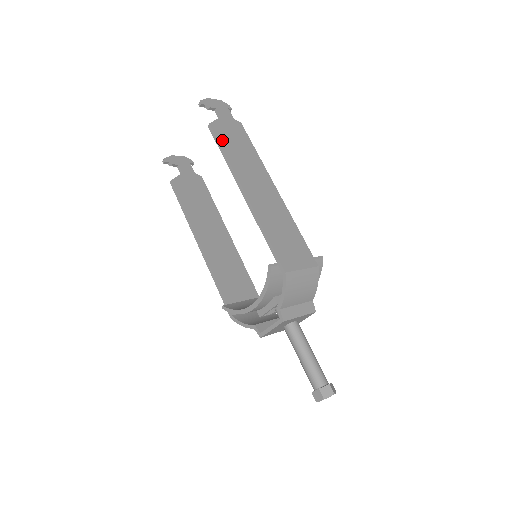
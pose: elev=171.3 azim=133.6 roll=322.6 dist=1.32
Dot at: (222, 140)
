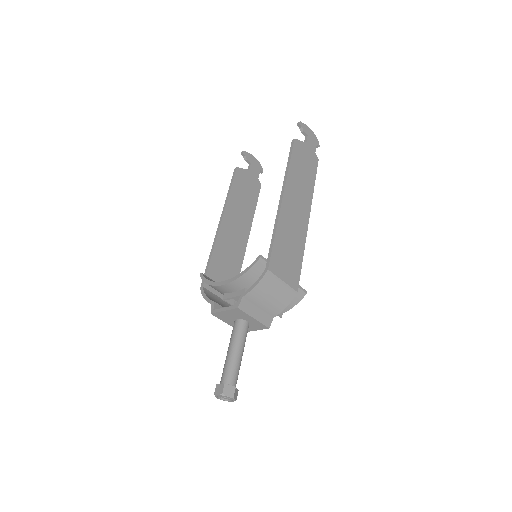
Dot at: (295, 155)
